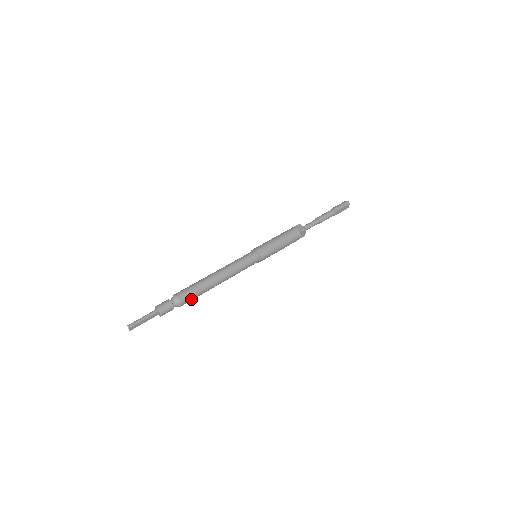
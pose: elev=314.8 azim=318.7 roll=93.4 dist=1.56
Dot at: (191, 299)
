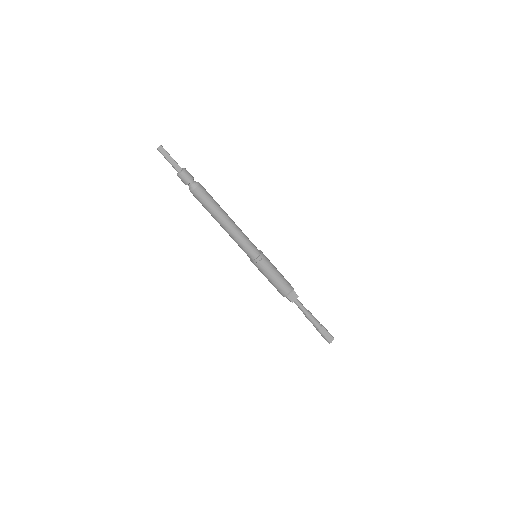
Dot at: (204, 197)
